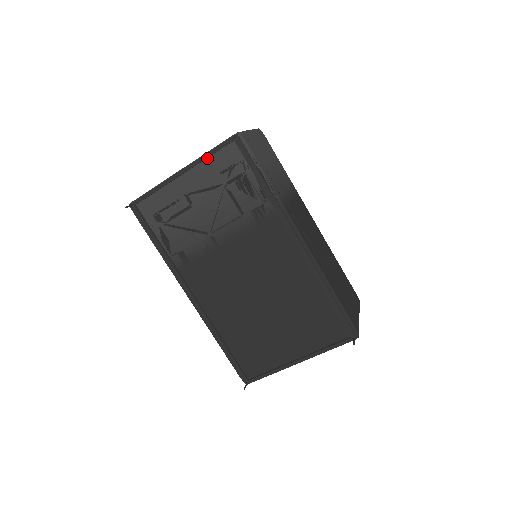
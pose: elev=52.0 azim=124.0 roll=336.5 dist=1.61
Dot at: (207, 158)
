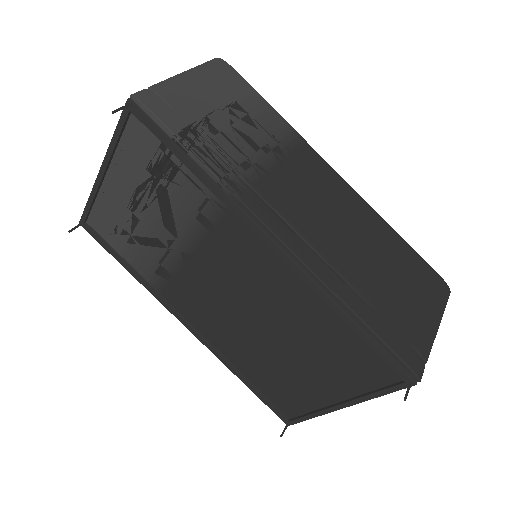
Dot at: (117, 145)
